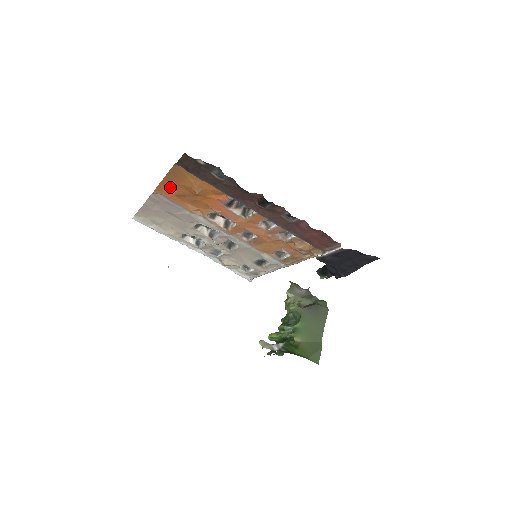
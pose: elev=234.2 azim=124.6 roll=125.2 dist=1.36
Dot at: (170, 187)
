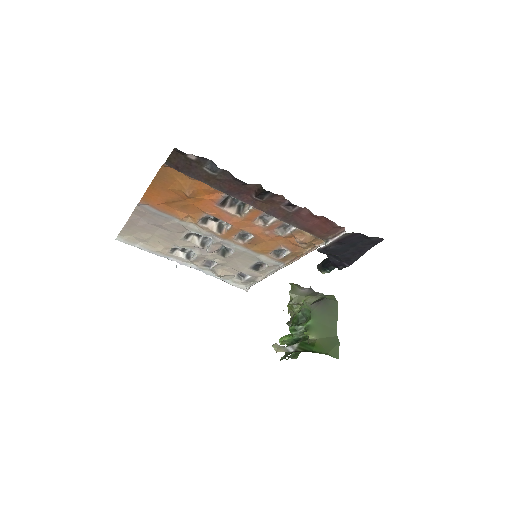
Dot at: (157, 194)
